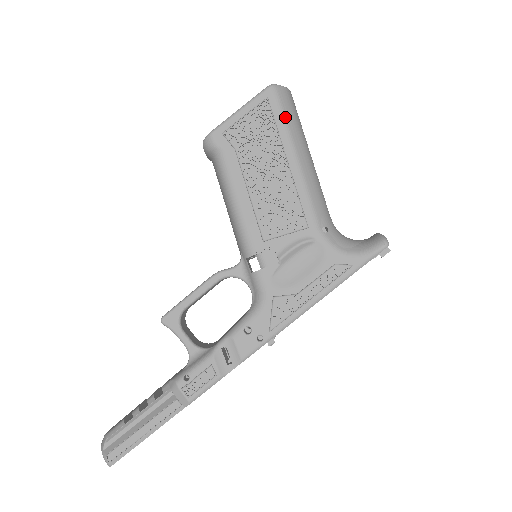
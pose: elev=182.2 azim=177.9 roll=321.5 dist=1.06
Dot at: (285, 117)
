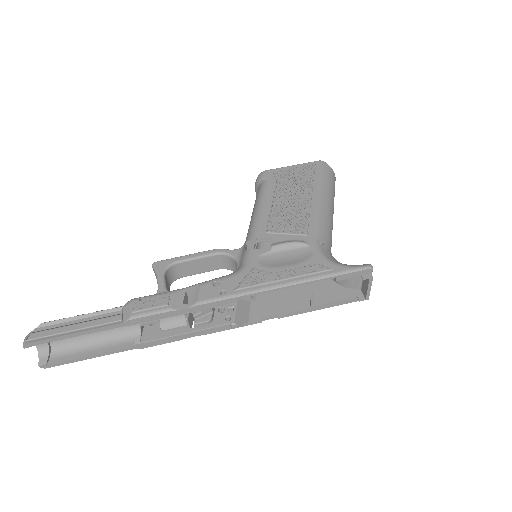
Dot at: (323, 177)
